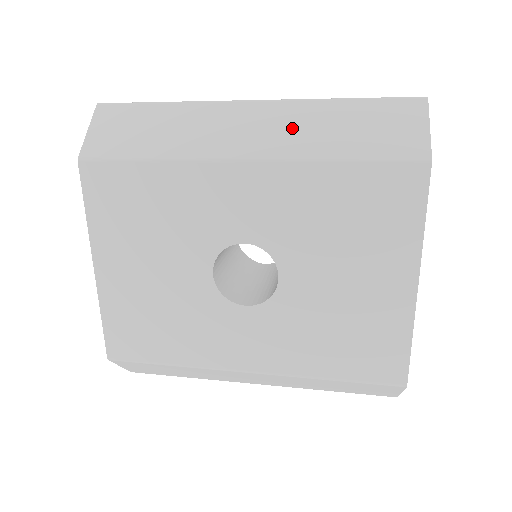
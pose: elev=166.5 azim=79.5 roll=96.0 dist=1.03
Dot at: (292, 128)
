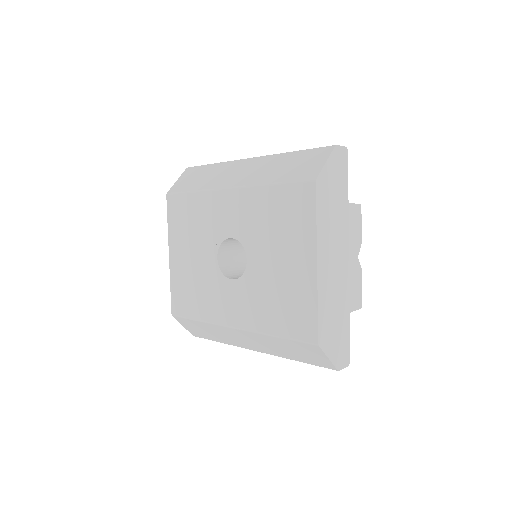
Dot at: (260, 170)
